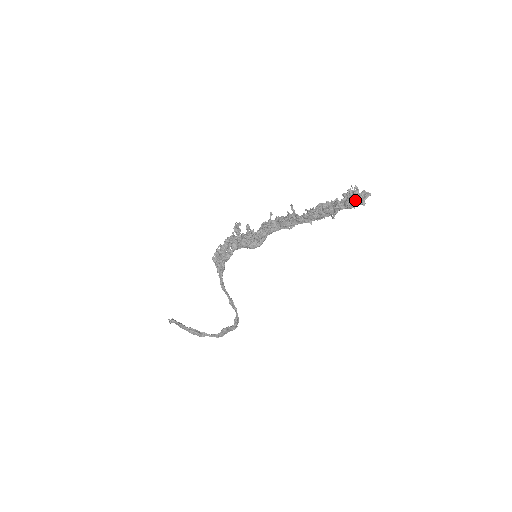
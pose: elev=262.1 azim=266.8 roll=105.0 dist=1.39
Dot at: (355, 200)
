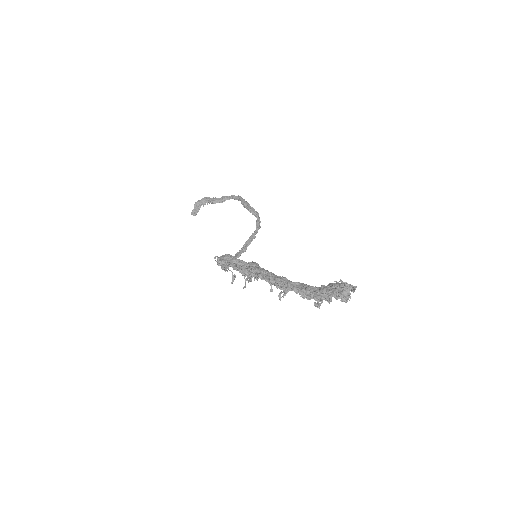
Dot at: (345, 297)
